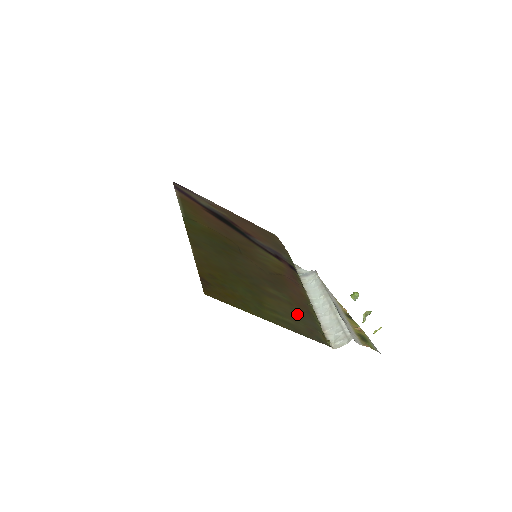
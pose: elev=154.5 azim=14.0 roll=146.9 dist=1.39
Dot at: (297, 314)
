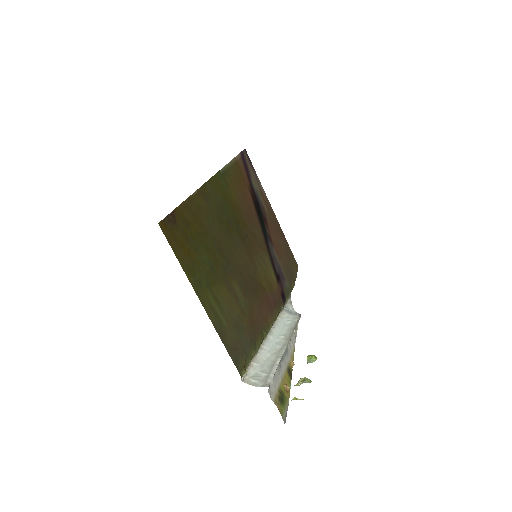
Dot at: (240, 325)
